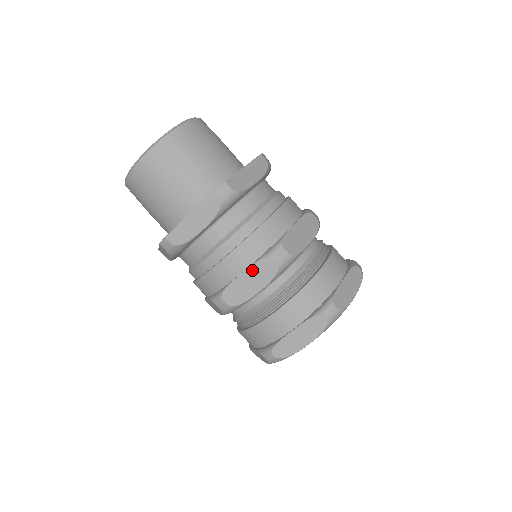
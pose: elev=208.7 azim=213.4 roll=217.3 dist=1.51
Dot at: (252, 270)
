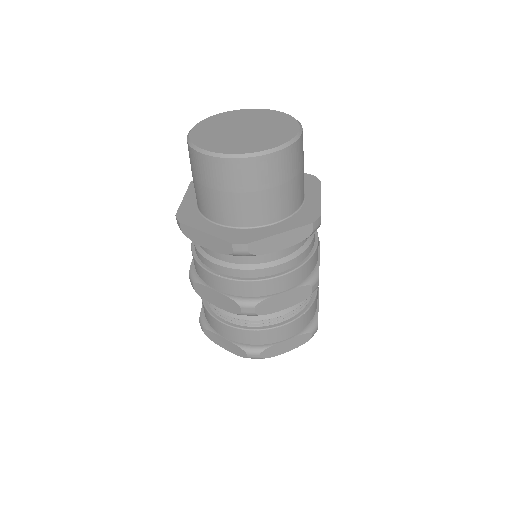
Dot at: (293, 292)
